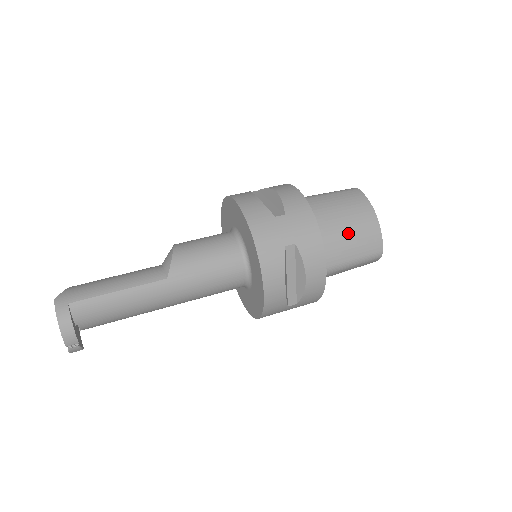
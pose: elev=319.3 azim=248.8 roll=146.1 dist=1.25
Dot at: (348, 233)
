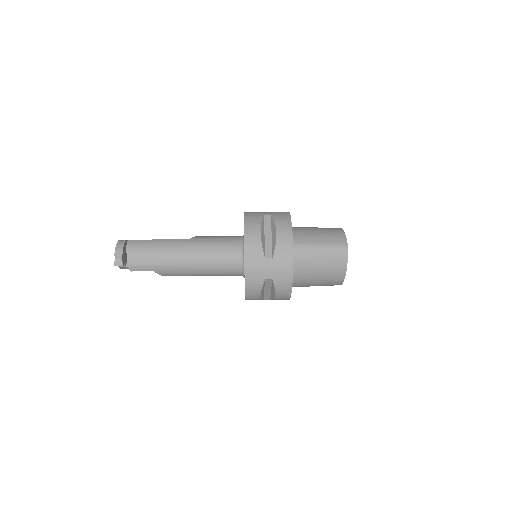
Dot at: (318, 231)
